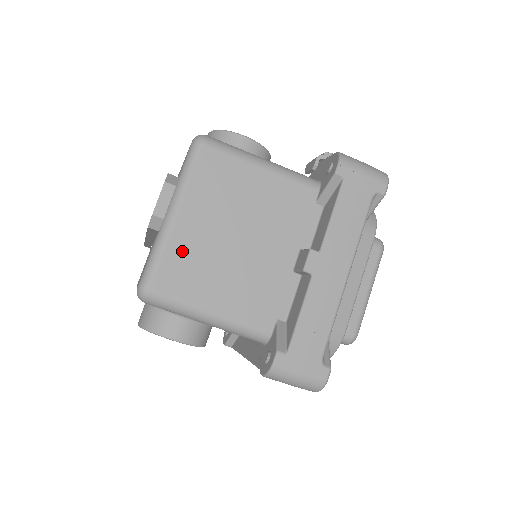
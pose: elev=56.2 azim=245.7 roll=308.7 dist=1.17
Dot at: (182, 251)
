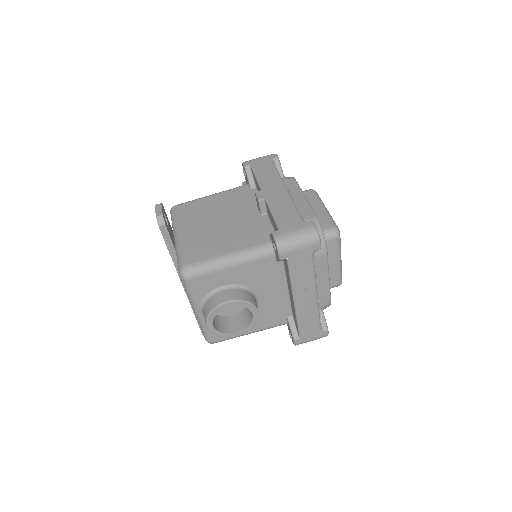
Dot at: (192, 243)
